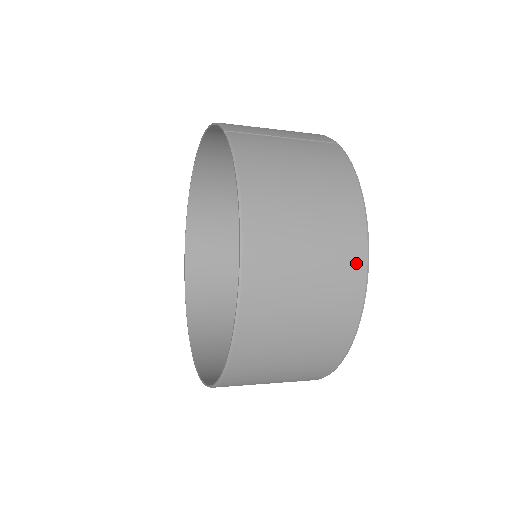
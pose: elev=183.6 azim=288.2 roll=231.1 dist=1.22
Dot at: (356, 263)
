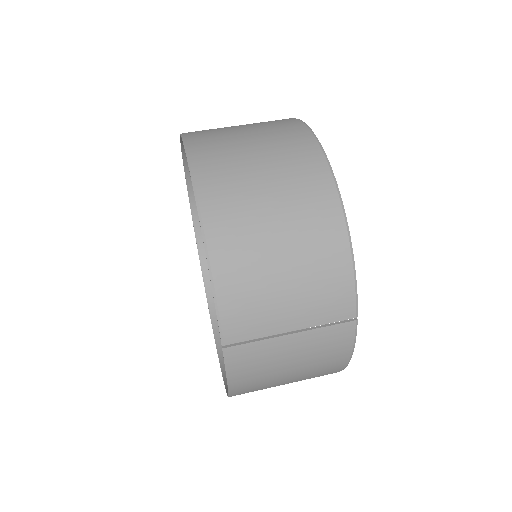
Dot at: occluded
